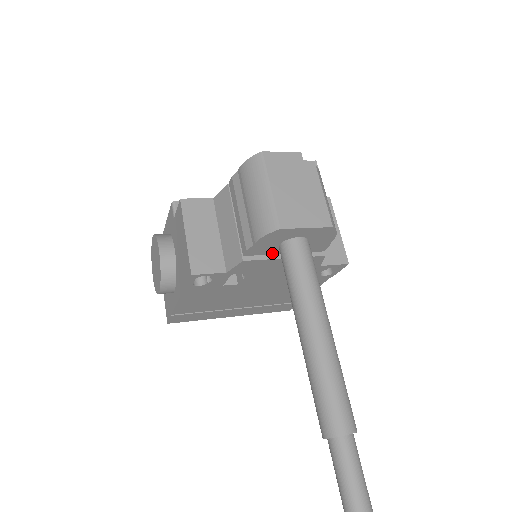
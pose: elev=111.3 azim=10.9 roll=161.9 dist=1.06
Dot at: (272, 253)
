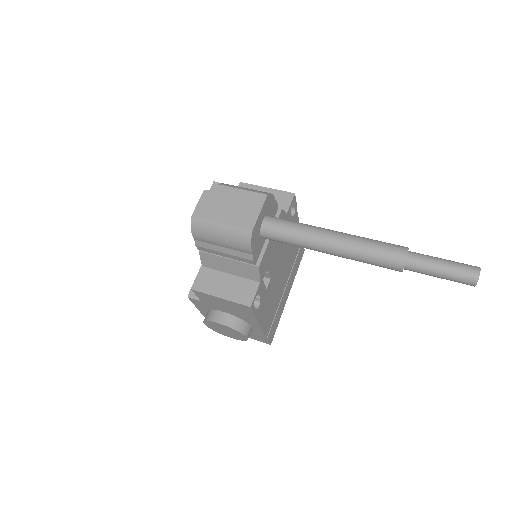
Dot at: (263, 244)
